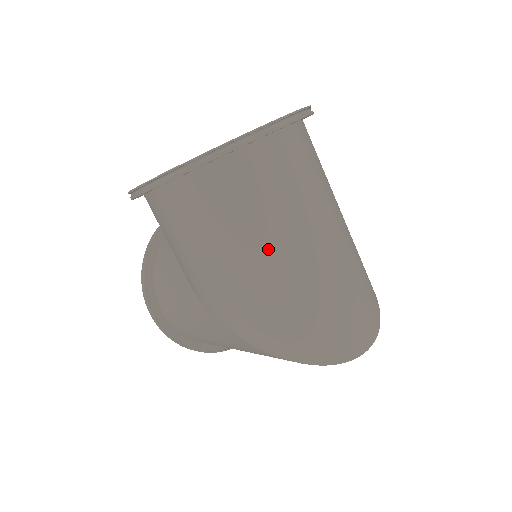
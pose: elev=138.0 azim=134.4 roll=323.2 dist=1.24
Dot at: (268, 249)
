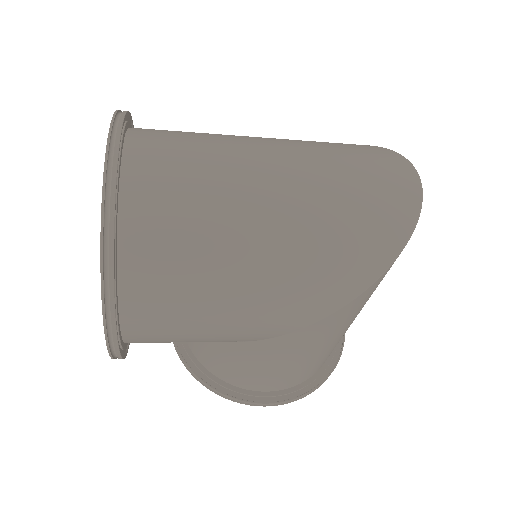
Dot at: (250, 225)
